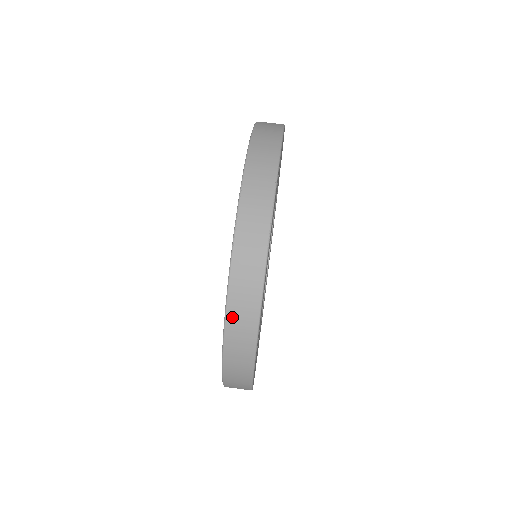
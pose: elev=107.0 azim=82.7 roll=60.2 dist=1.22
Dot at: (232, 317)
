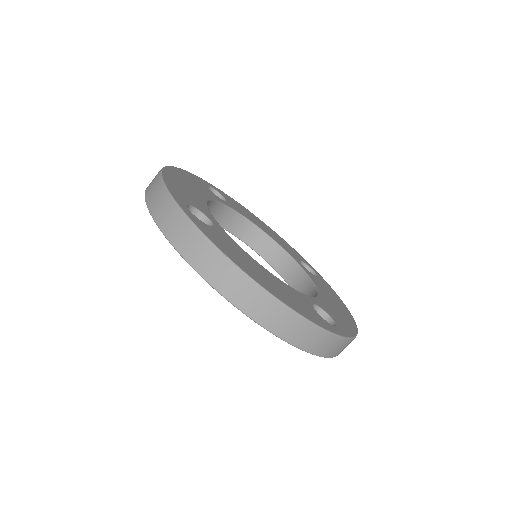
Dot at: (295, 340)
